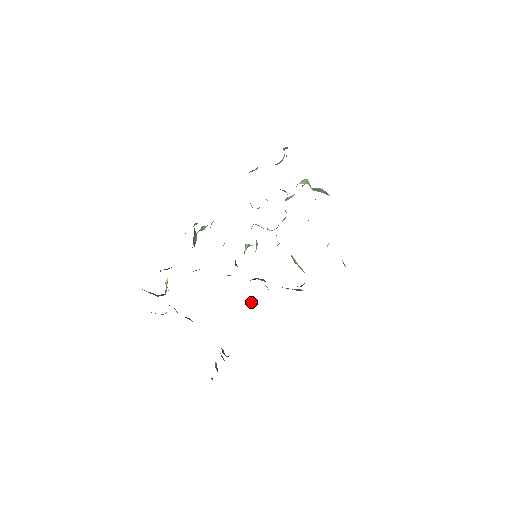
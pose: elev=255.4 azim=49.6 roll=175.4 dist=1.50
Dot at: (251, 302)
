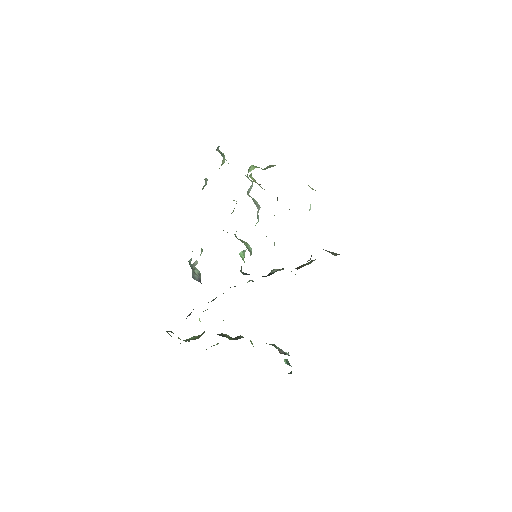
Dot at: occluded
